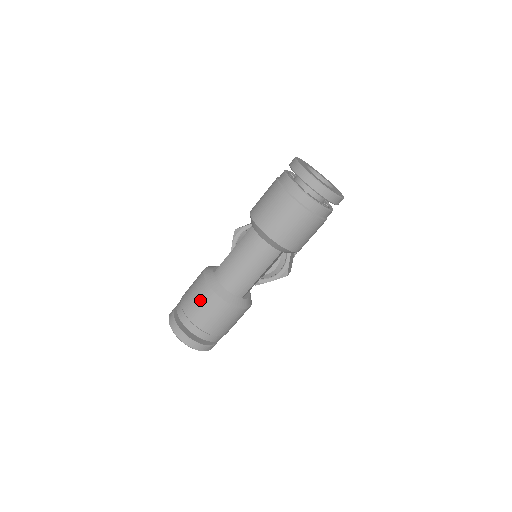
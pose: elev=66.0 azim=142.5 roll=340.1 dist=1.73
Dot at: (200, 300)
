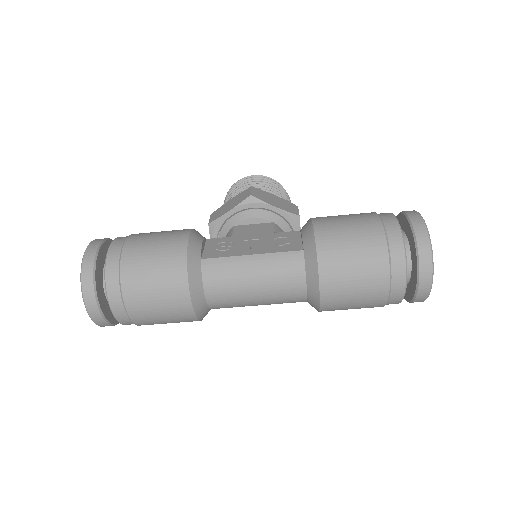
Dot at: (160, 287)
